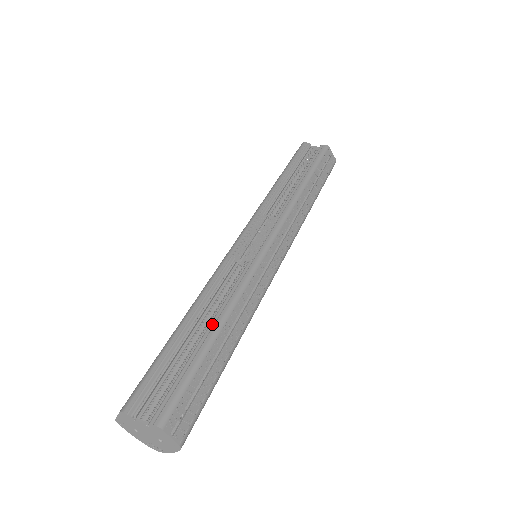
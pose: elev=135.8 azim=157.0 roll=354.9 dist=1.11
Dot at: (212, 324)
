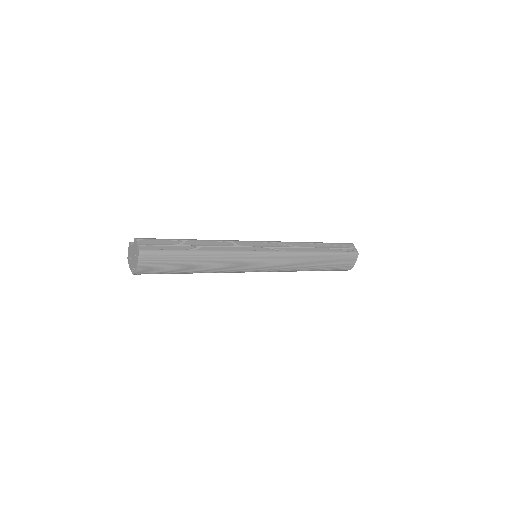
Dot at: occluded
